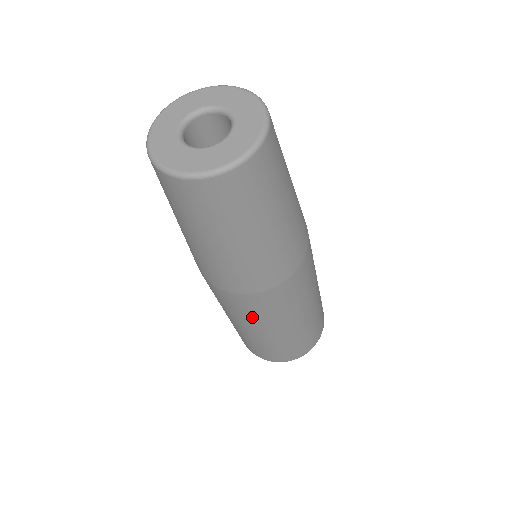
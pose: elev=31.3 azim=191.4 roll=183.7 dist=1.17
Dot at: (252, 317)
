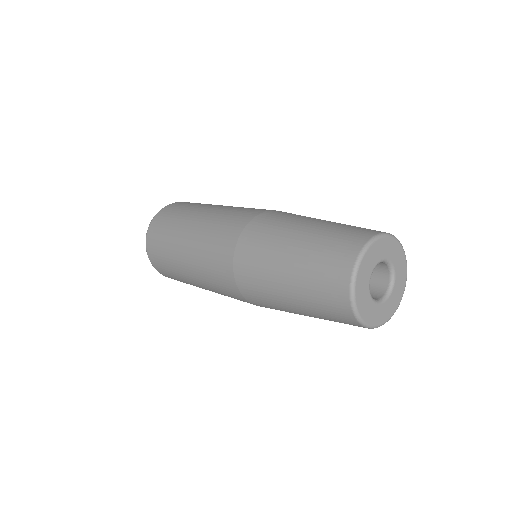
Dot at: occluded
